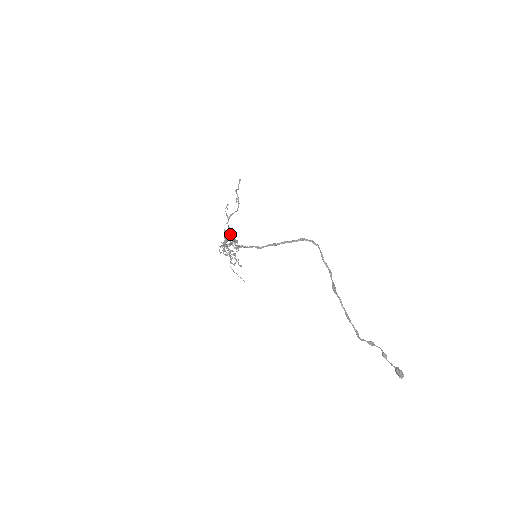
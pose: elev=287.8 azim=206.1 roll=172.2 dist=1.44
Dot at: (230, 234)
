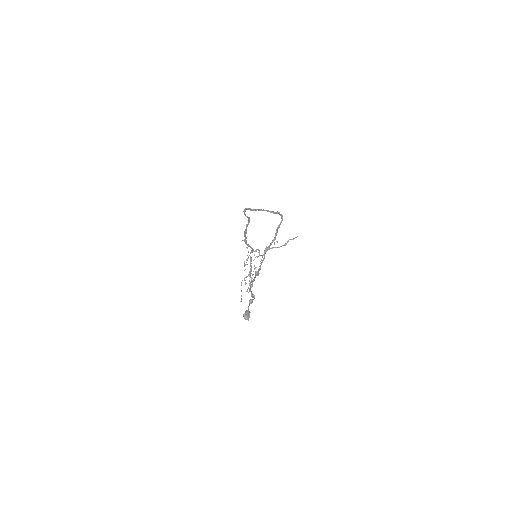
Dot at: (261, 260)
